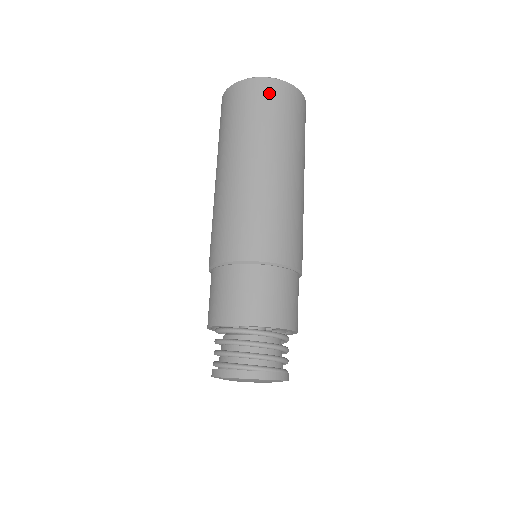
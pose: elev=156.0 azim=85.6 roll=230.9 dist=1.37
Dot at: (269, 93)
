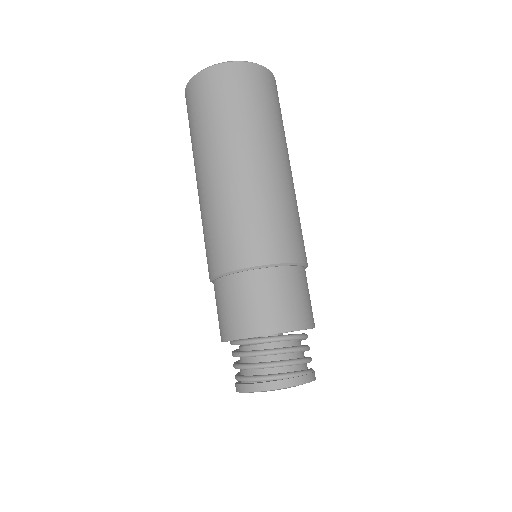
Dot at: (240, 79)
